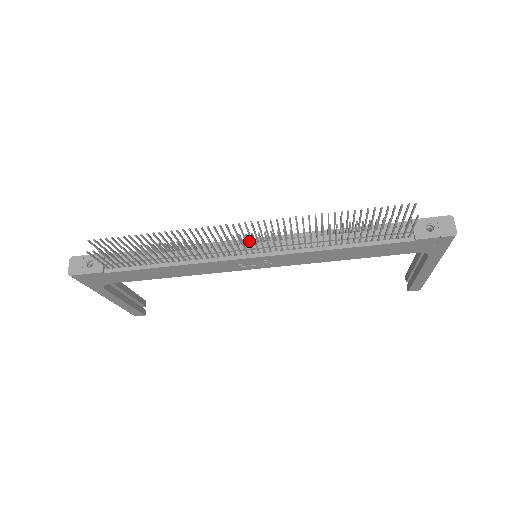
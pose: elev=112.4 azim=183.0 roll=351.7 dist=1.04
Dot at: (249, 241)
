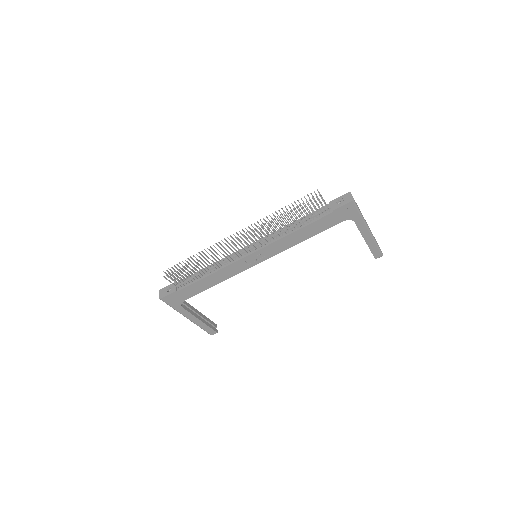
Dot at: (247, 247)
